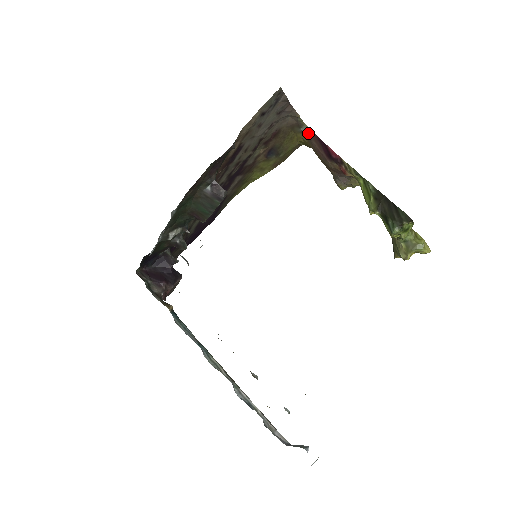
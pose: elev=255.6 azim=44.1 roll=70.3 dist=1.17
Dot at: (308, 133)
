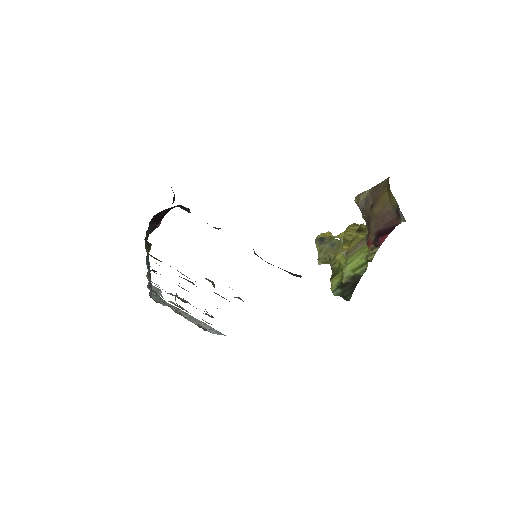
Dot at: (398, 215)
